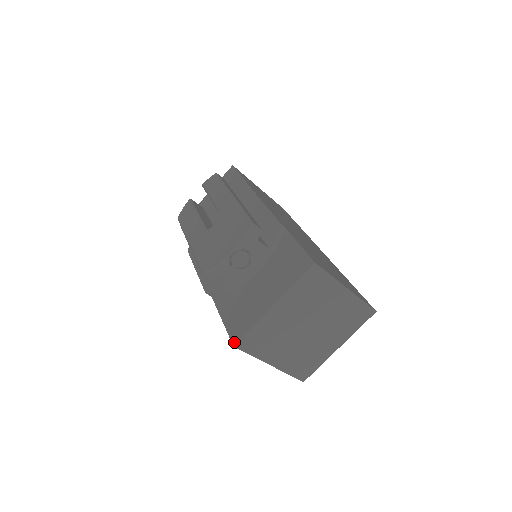
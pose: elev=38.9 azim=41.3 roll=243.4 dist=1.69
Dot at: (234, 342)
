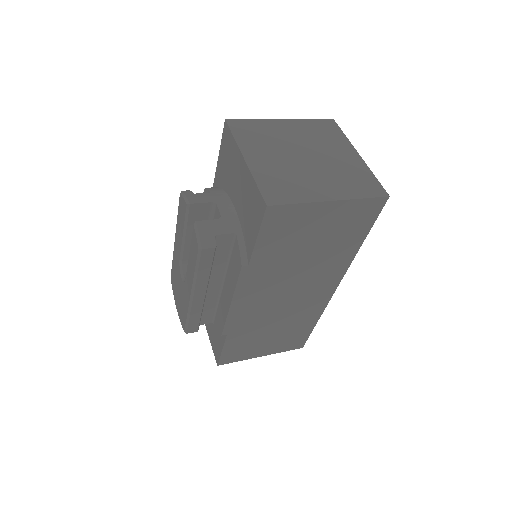
Dot at: occluded
